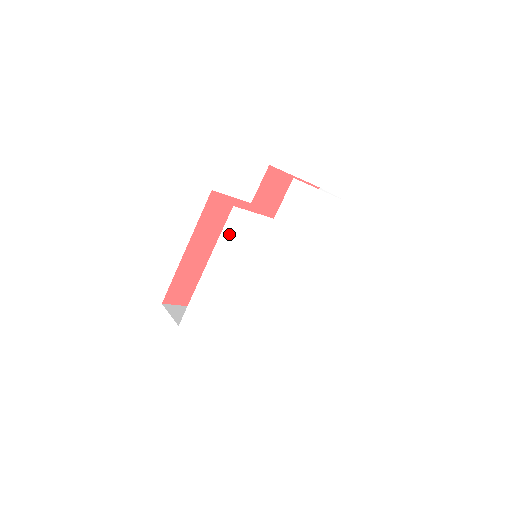
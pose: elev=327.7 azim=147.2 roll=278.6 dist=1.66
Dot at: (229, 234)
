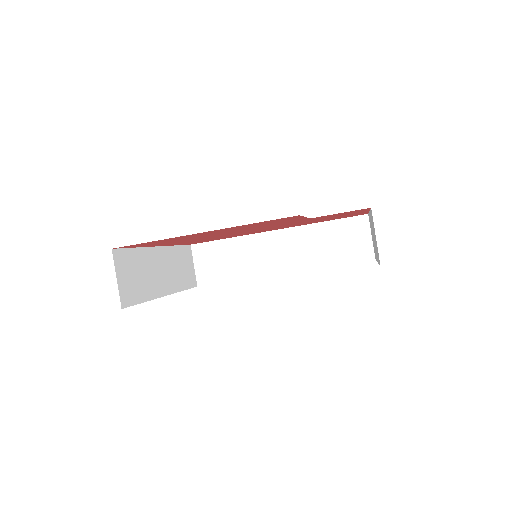
Dot at: occluded
